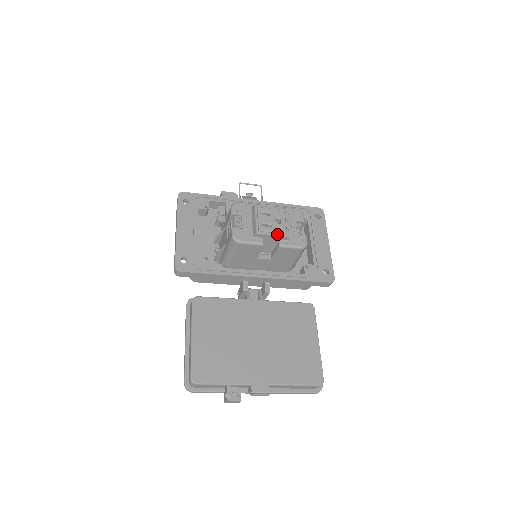
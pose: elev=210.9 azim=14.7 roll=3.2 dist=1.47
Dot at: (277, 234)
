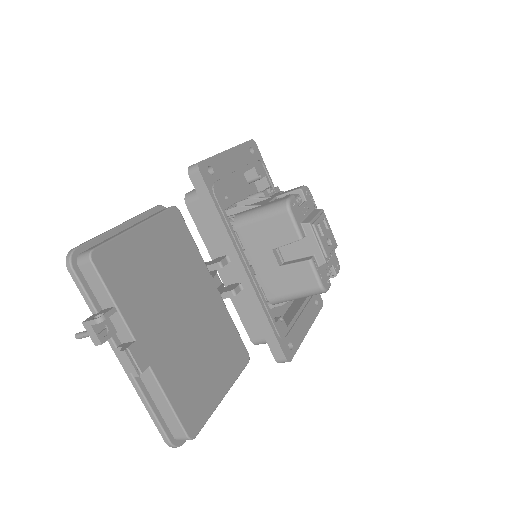
Dot at: (321, 247)
